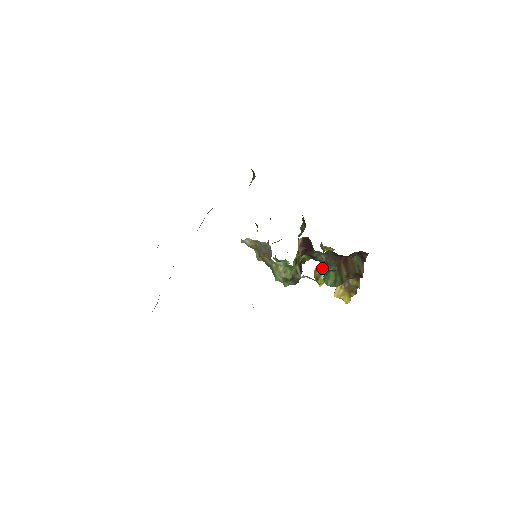
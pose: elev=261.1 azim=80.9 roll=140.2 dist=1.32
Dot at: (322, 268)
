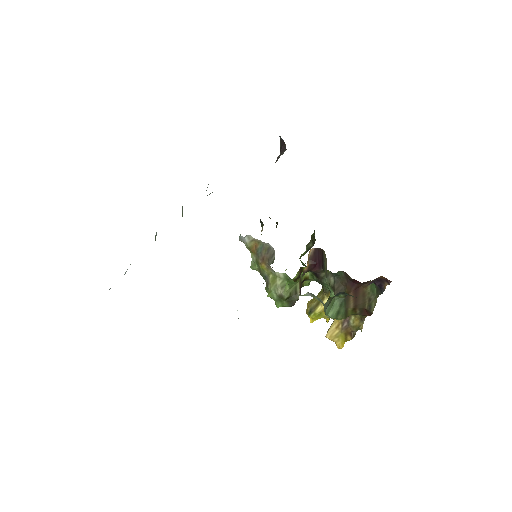
Dot at: occluded
